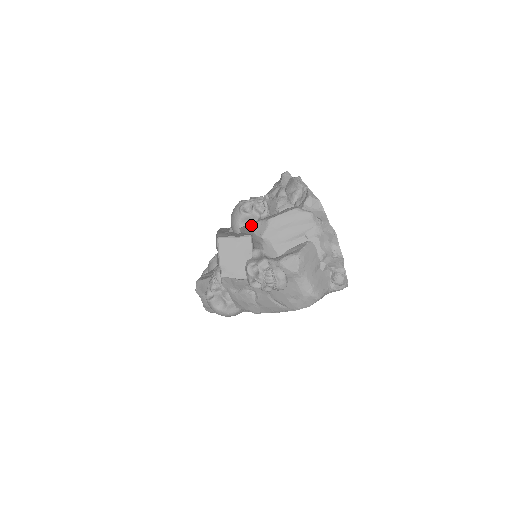
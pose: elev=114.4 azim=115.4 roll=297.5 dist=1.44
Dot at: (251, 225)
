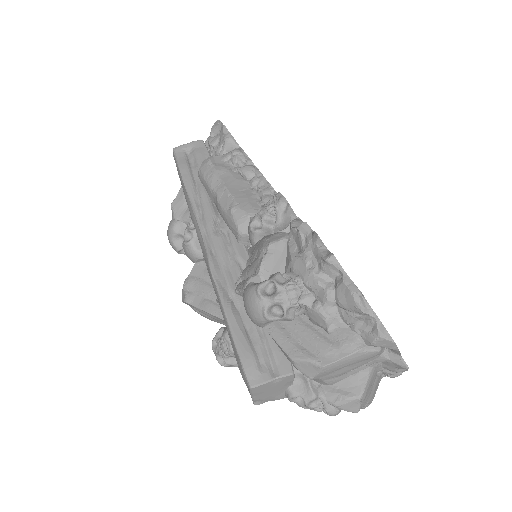
Dot at: (292, 360)
